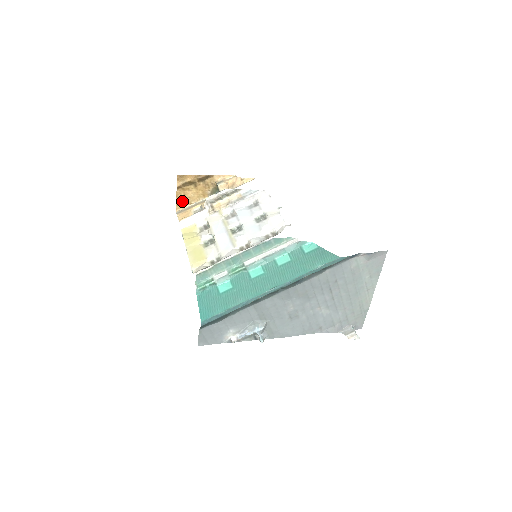
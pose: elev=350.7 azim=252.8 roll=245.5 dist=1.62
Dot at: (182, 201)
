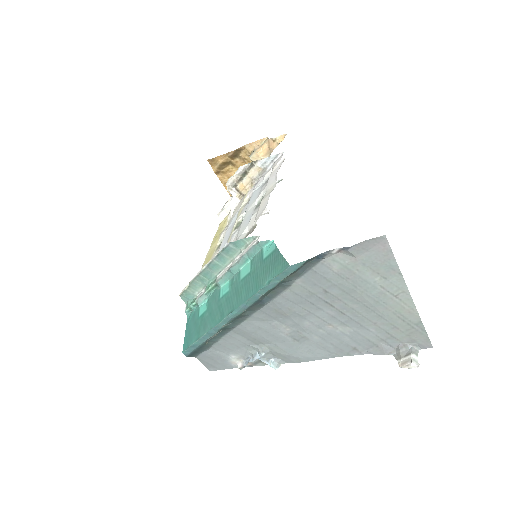
Dot at: occluded
